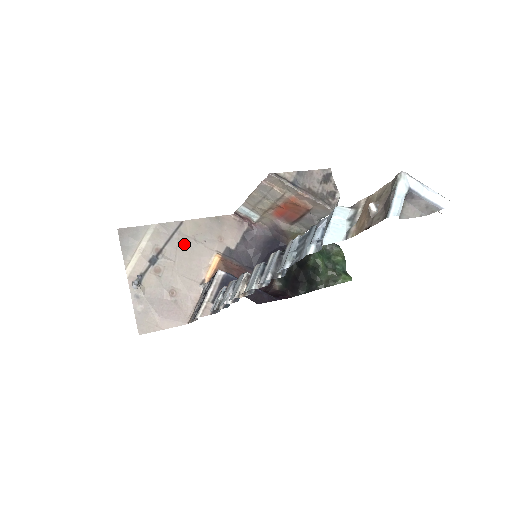
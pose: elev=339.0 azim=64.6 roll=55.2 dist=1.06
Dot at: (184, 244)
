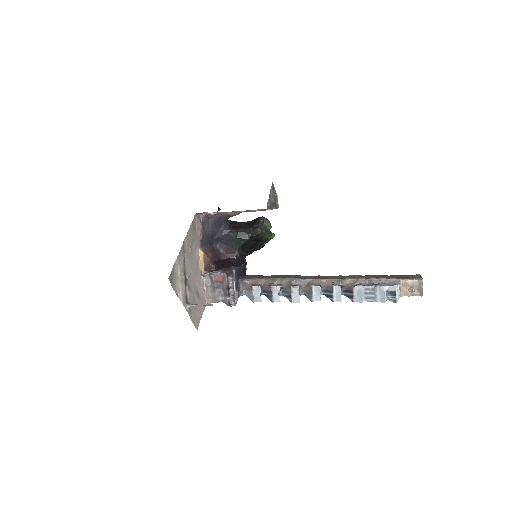
Dot at: (190, 257)
